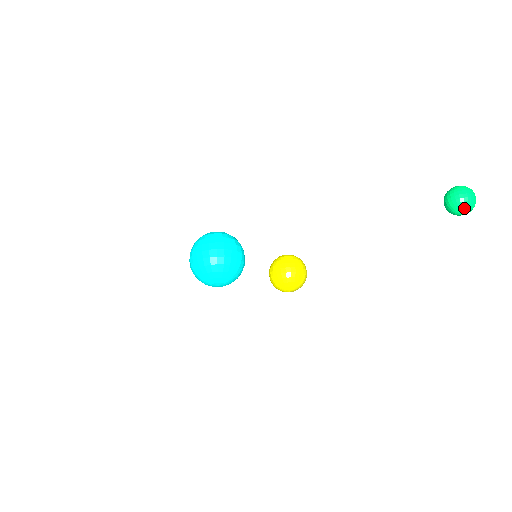
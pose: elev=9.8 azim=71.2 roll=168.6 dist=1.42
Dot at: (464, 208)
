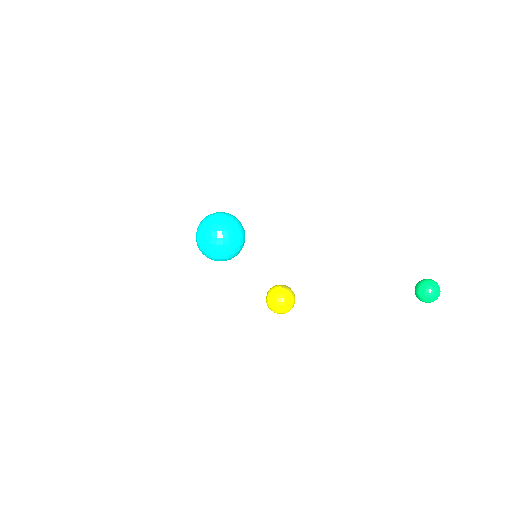
Dot at: (426, 302)
